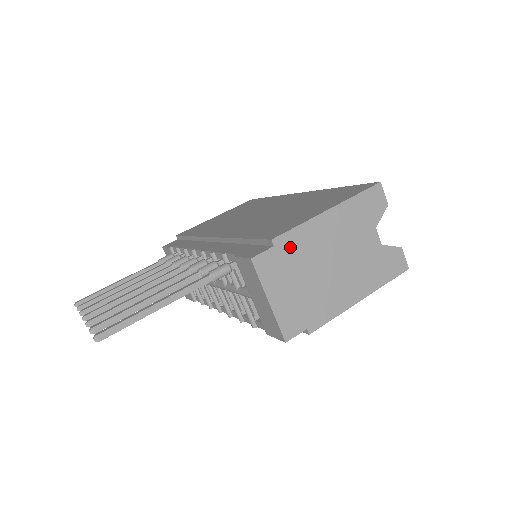
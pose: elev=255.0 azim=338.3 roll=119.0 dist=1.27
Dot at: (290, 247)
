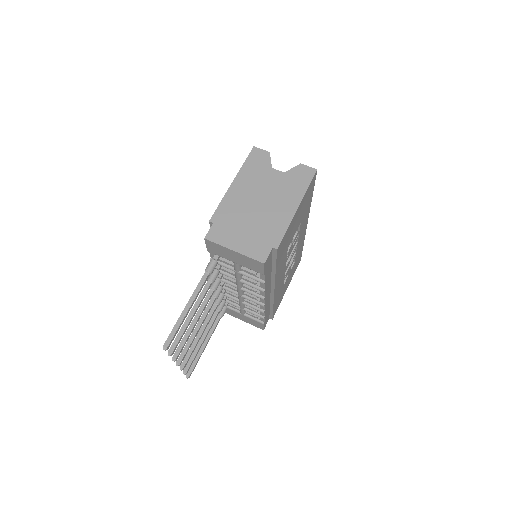
Dot at: (224, 216)
